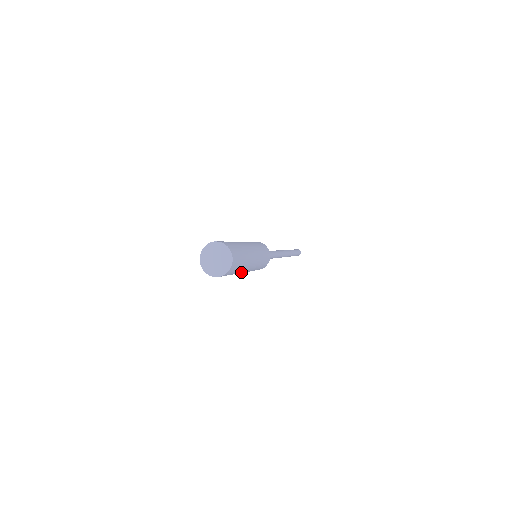
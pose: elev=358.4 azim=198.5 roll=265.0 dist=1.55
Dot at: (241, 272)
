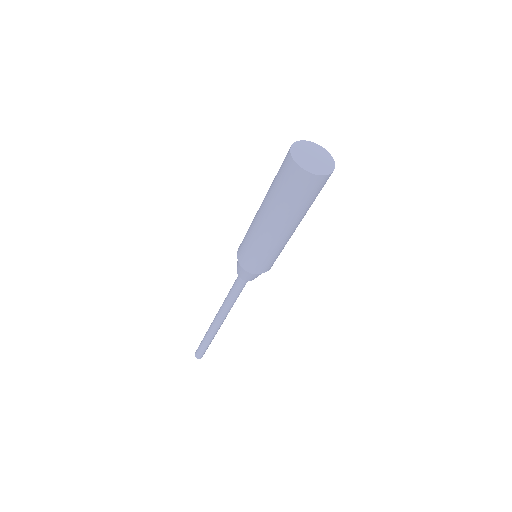
Dot at: (286, 221)
